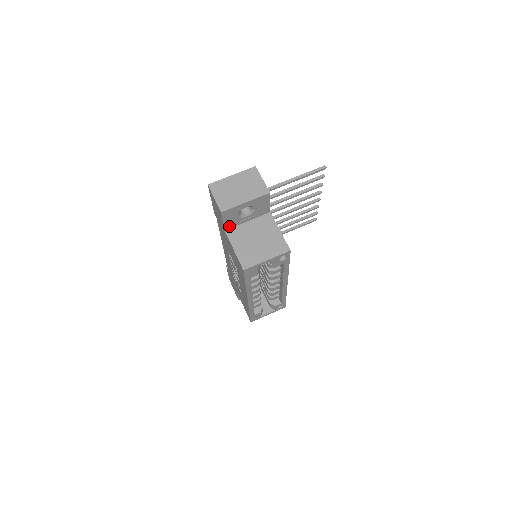
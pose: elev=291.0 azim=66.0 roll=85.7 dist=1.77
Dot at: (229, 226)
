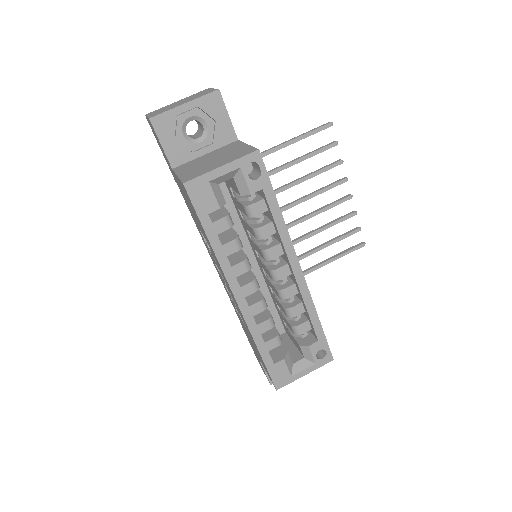
Dot at: (177, 160)
